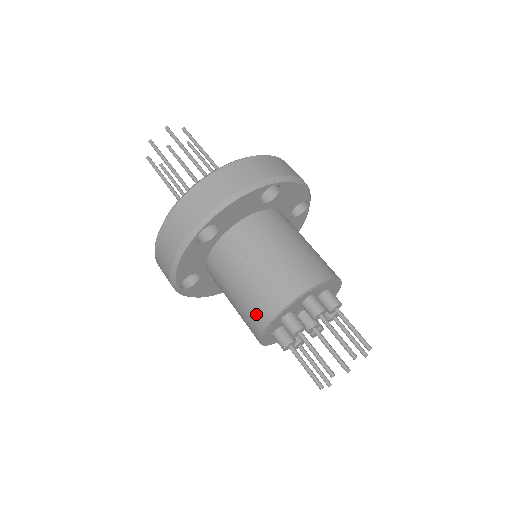
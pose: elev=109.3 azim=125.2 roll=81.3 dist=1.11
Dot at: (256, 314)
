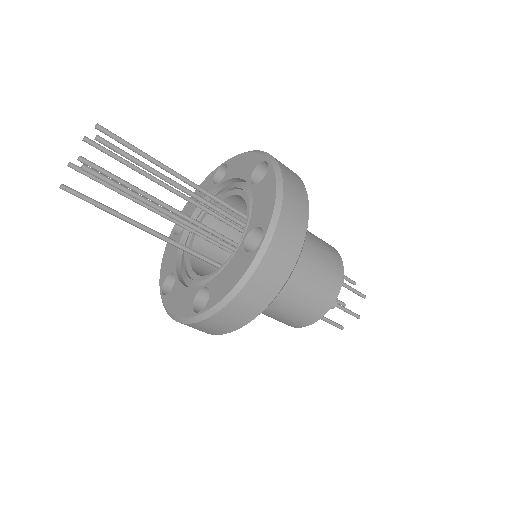
Dot at: occluded
